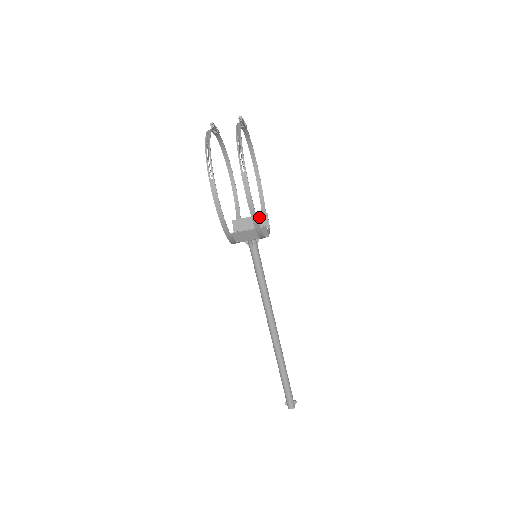
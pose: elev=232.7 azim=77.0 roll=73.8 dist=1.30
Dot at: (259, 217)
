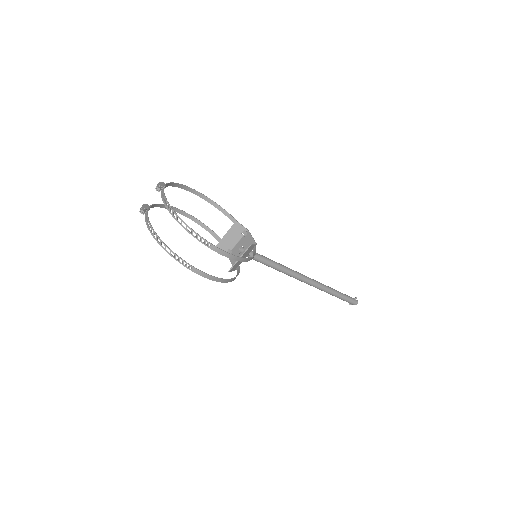
Dot at: (233, 228)
